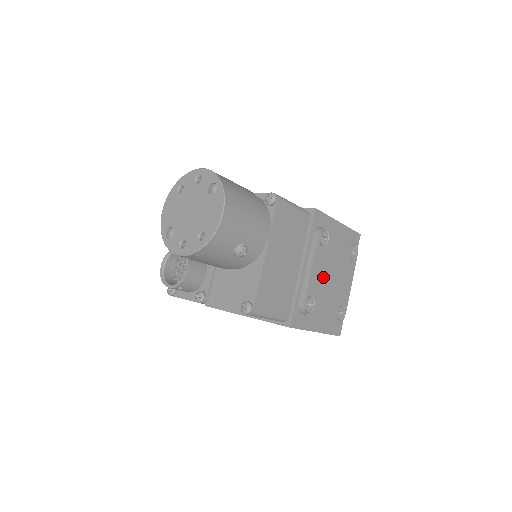
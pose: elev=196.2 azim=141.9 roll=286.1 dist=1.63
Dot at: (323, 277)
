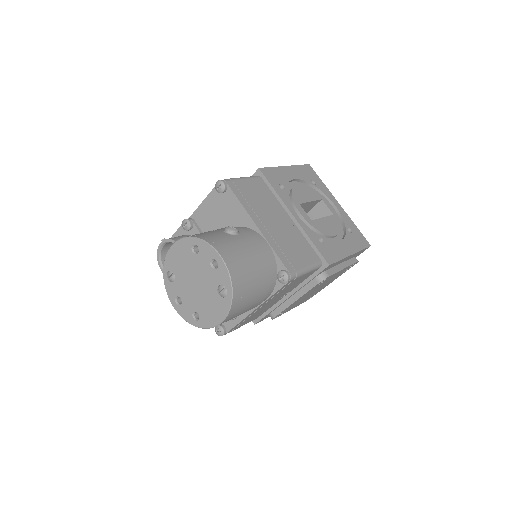
Dot at: (305, 296)
